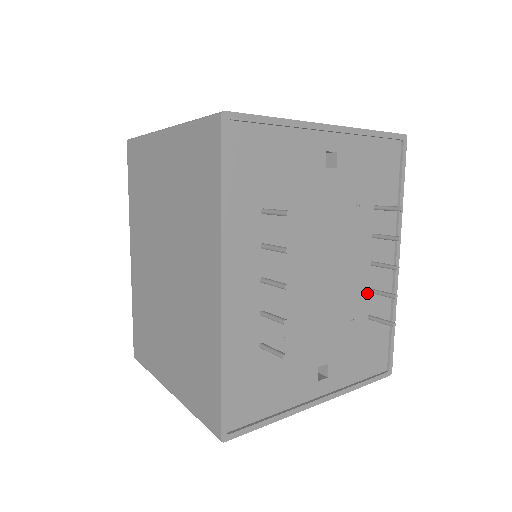
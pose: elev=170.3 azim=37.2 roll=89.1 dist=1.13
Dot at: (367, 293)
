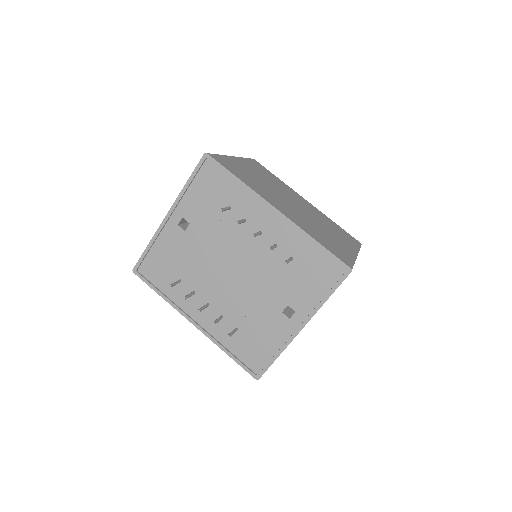
Dot at: (275, 249)
